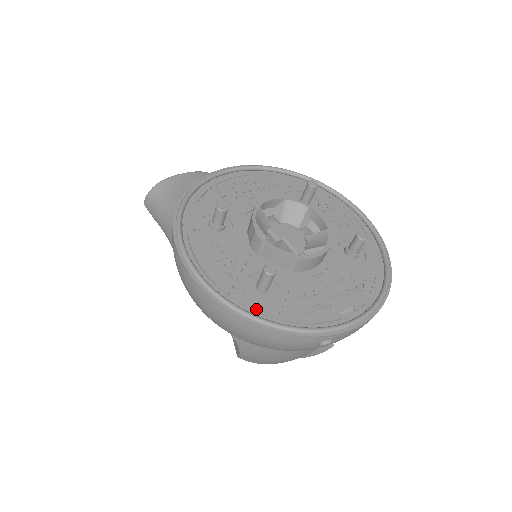
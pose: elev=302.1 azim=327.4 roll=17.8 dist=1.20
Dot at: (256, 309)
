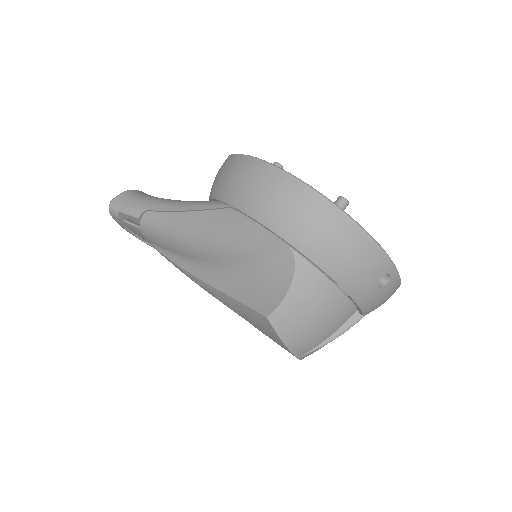
Dot at: occluded
